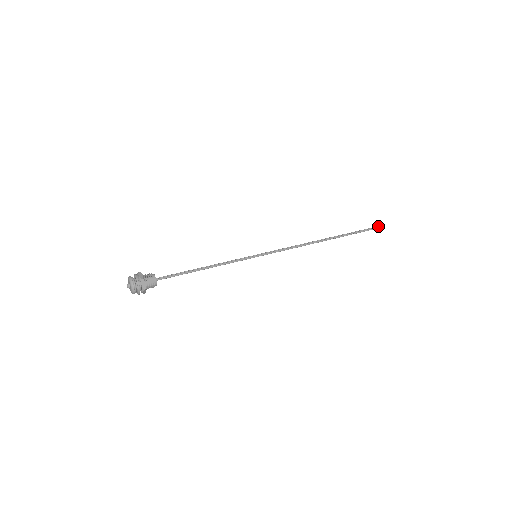
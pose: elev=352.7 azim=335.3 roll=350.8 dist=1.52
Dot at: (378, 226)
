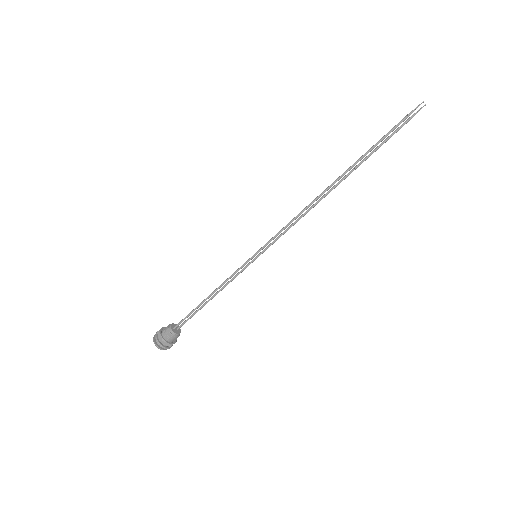
Dot at: (418, 110)
